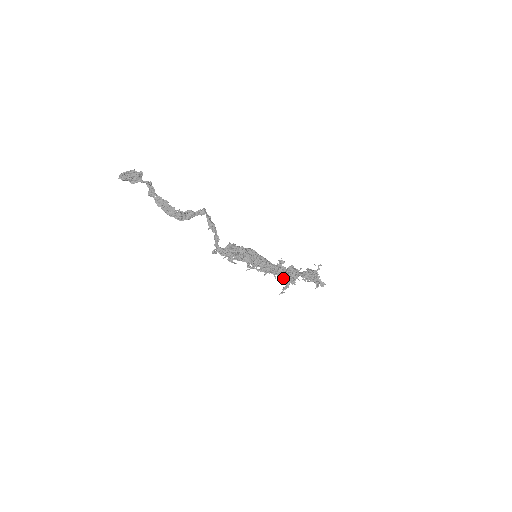
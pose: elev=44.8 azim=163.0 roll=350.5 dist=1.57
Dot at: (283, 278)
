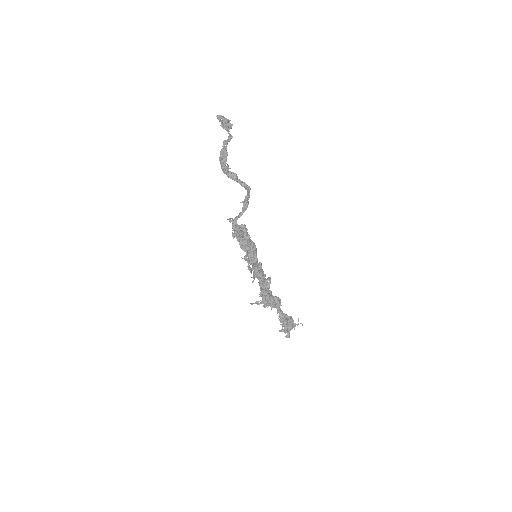
Dot at: (261, 293)
